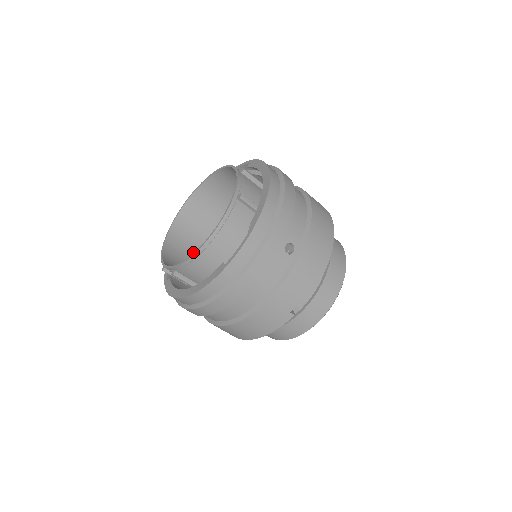
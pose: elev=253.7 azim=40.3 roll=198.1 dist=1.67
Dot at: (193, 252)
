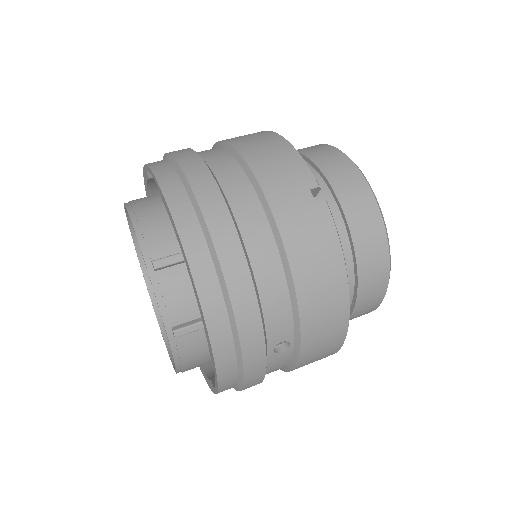
Dot at: occluded
